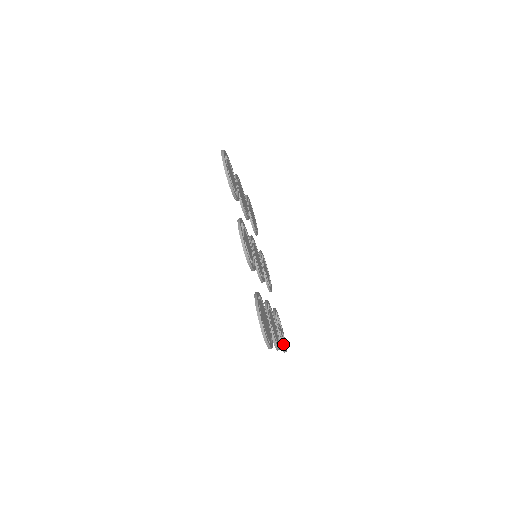
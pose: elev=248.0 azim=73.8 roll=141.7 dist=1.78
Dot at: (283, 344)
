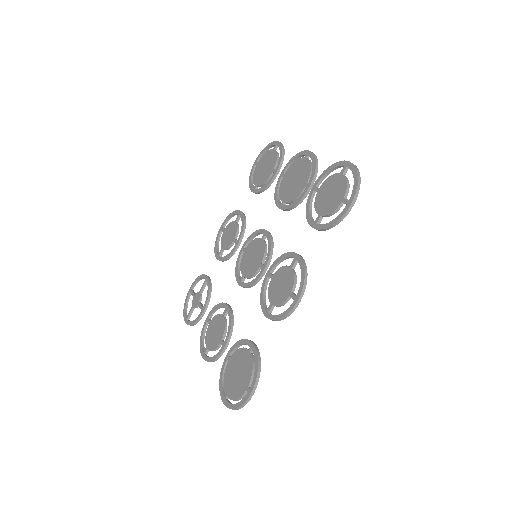
Dot at: (190, 315)
